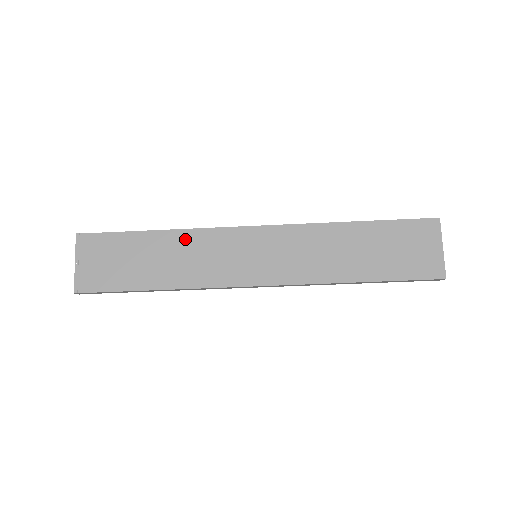
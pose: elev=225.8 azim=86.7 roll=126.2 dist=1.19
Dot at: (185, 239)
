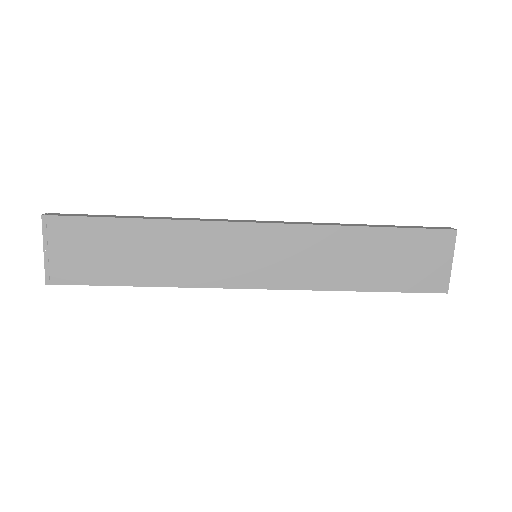
Dot at: (176, 232)
